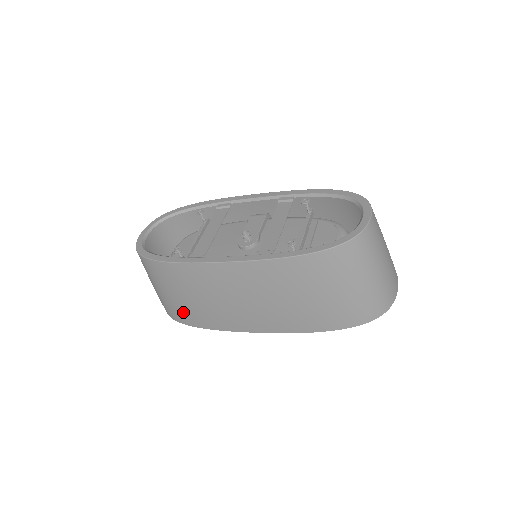
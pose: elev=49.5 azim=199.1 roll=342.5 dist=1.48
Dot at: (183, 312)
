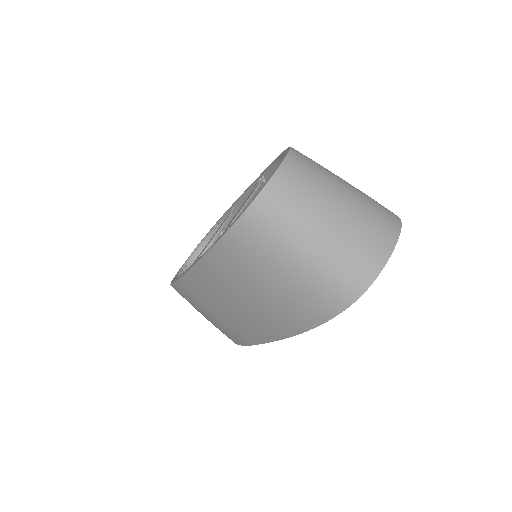
Dot at: (221, 331)
